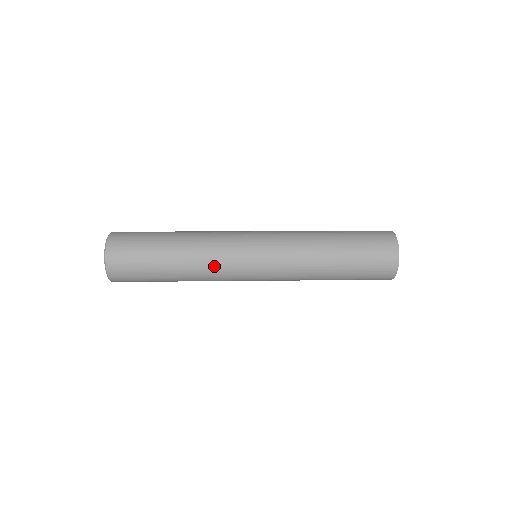
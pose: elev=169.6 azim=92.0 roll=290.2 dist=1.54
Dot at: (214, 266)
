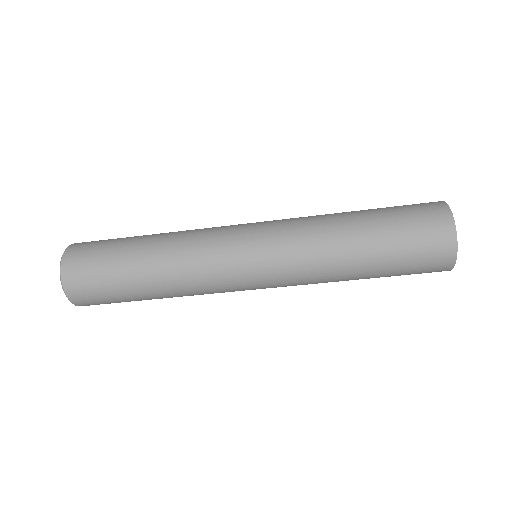
Dot at: (196, 235)
